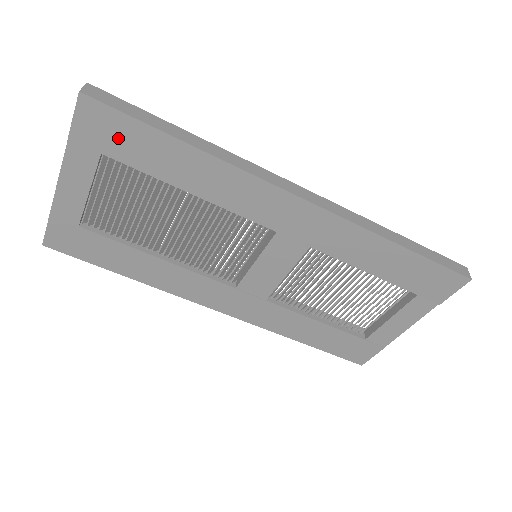
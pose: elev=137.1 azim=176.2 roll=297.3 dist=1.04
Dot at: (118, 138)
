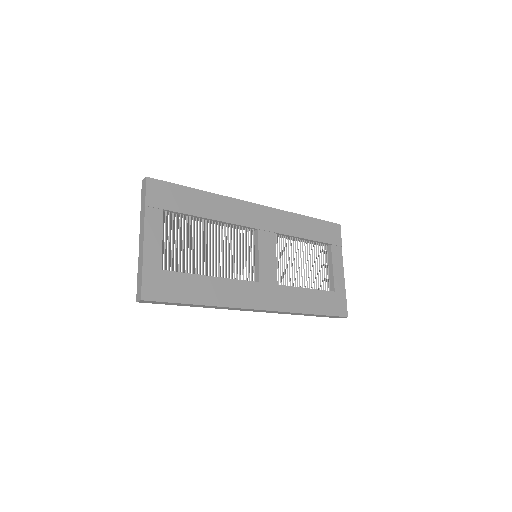
Dot at: (170, 197)
